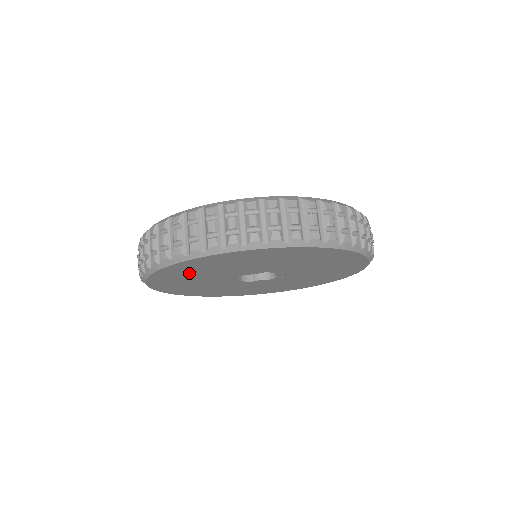
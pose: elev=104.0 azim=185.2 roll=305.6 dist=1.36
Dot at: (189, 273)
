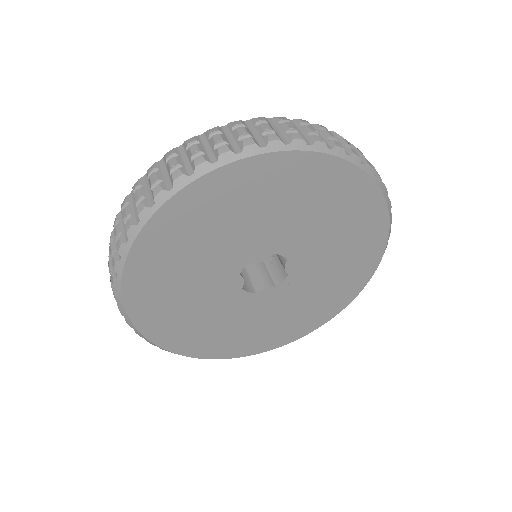
Dot at: (184, 242)
